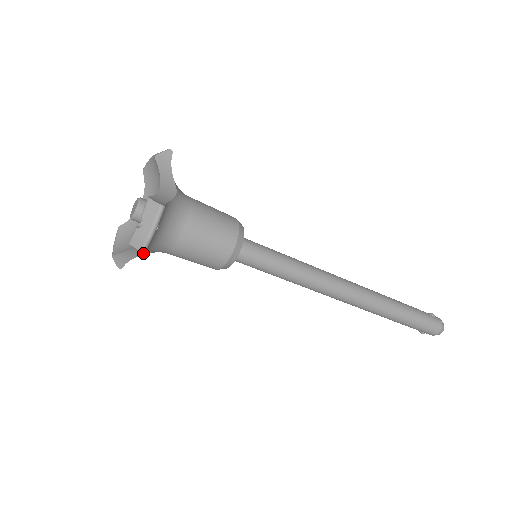
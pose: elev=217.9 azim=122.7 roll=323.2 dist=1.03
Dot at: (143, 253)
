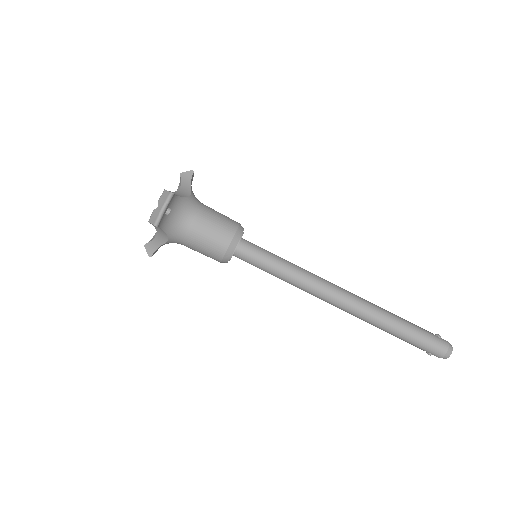
Dot at: (164, 241)
